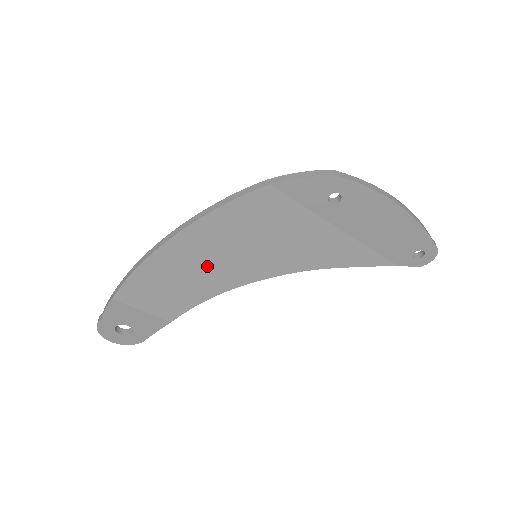
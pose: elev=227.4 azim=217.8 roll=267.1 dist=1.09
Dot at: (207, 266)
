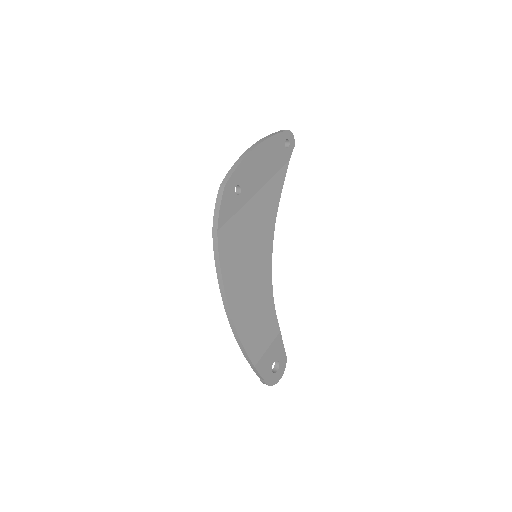
Dot at: (253, 292)
